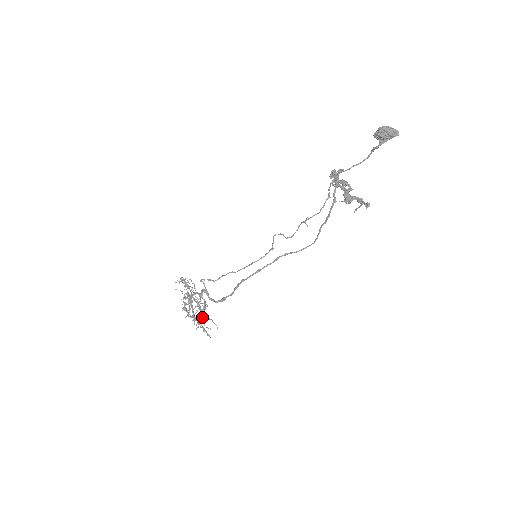
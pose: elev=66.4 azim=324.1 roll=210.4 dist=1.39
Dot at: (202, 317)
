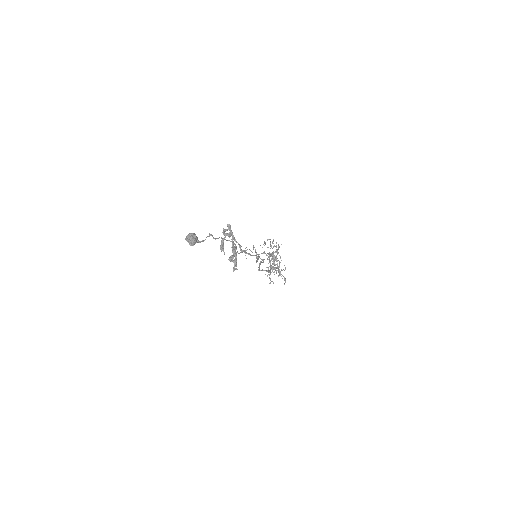
Dot at: (278, 271)
